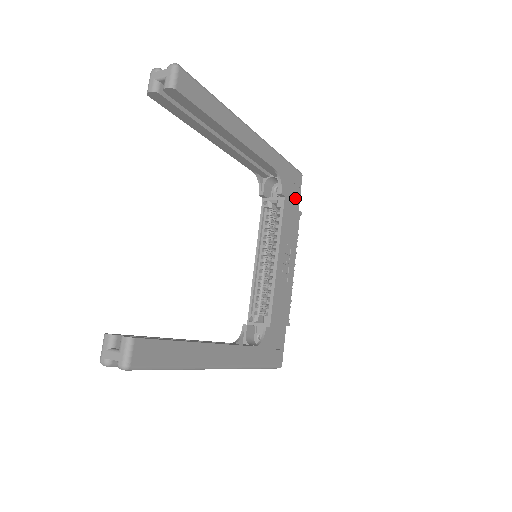
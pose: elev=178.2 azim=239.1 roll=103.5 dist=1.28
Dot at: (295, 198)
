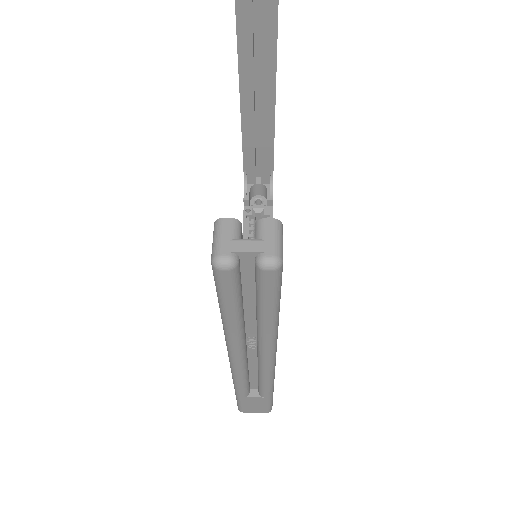
Dot at: occluded
